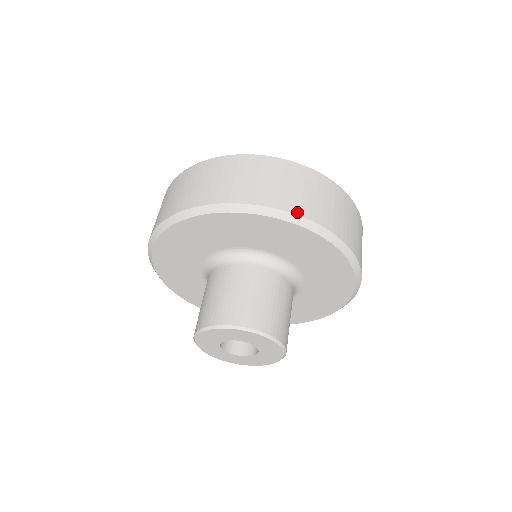
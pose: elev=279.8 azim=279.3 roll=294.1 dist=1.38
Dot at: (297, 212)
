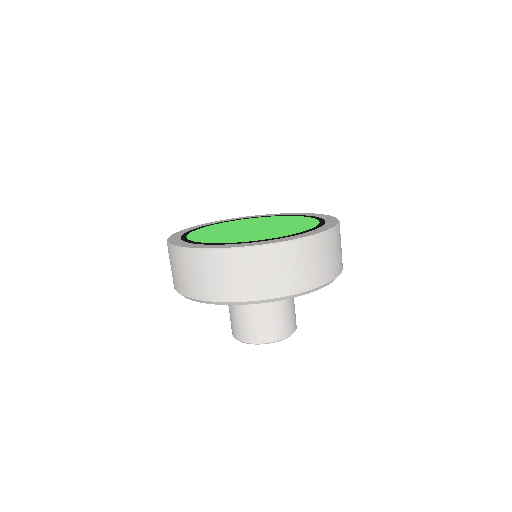
Dot at: (285, 294)
